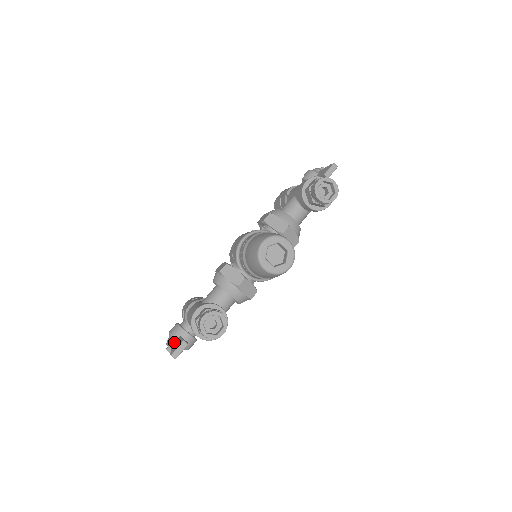
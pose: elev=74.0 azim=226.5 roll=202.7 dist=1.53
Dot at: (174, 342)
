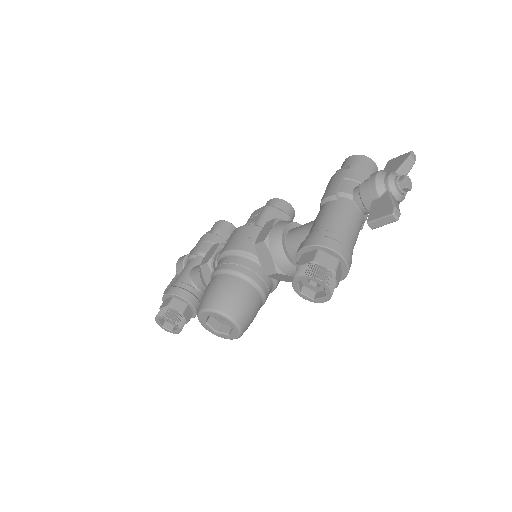
Dot at: (176, 275)
